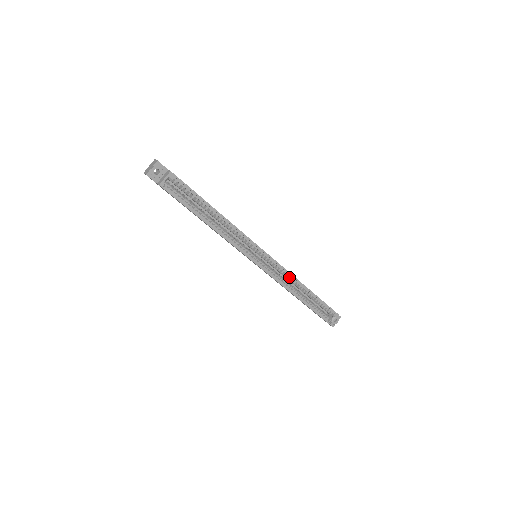
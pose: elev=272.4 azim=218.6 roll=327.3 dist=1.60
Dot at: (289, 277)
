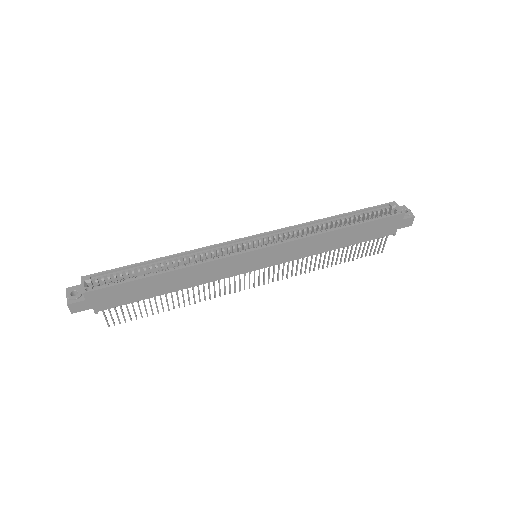
Dot at: (302, 229)
